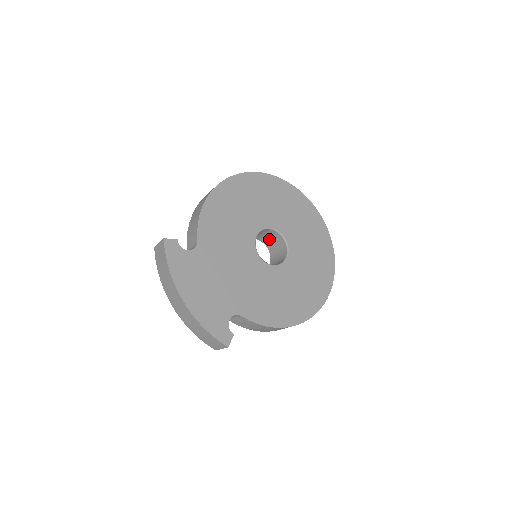
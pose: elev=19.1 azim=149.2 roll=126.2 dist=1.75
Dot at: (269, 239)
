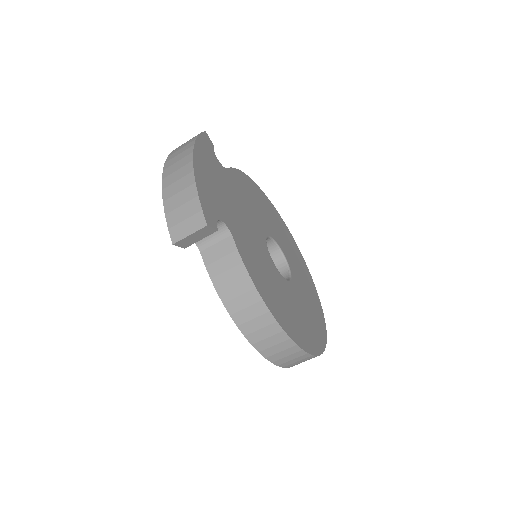
Dot at: occluded
